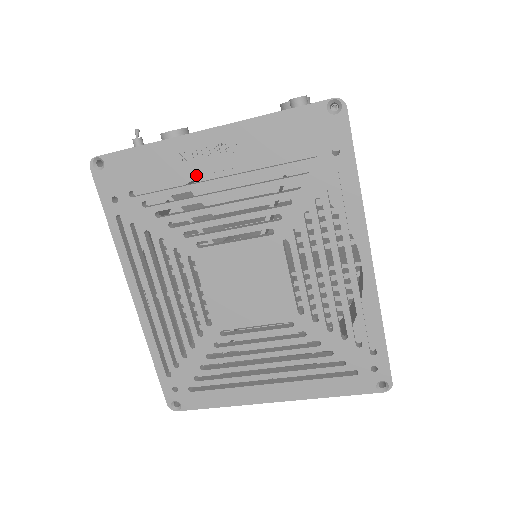
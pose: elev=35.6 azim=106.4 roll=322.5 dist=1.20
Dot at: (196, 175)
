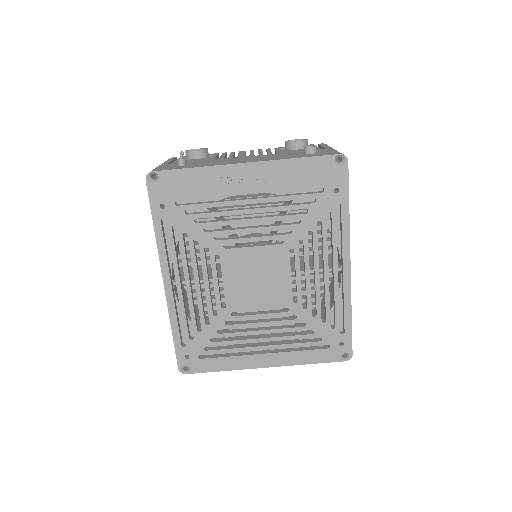
Dot at: (232, 195)
